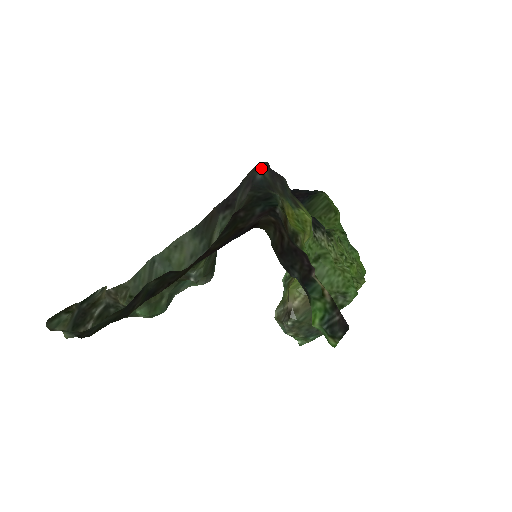
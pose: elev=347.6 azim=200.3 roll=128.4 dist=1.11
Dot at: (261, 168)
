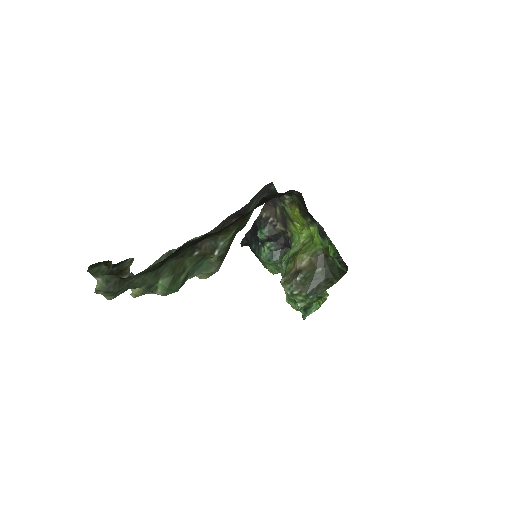
Dot at: (273, 184)
